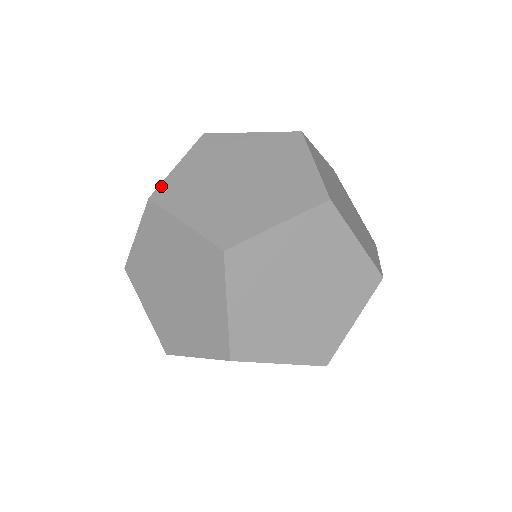
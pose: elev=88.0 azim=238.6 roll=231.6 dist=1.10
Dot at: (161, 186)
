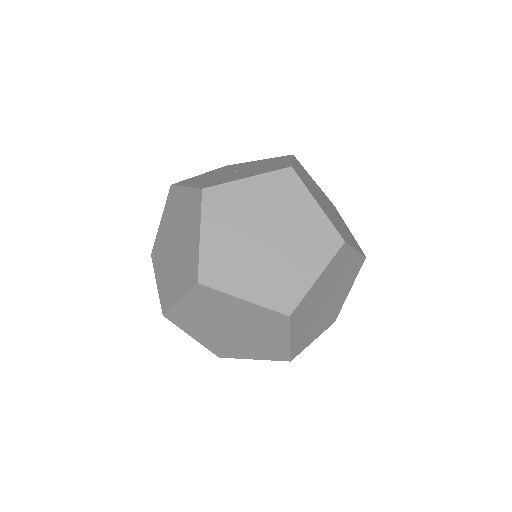
Dot at: (293, 165)
